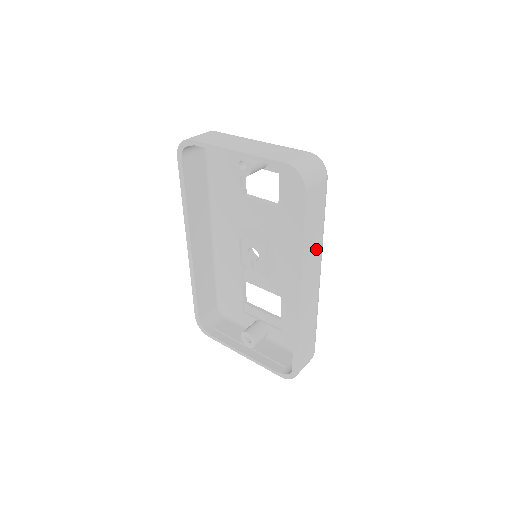
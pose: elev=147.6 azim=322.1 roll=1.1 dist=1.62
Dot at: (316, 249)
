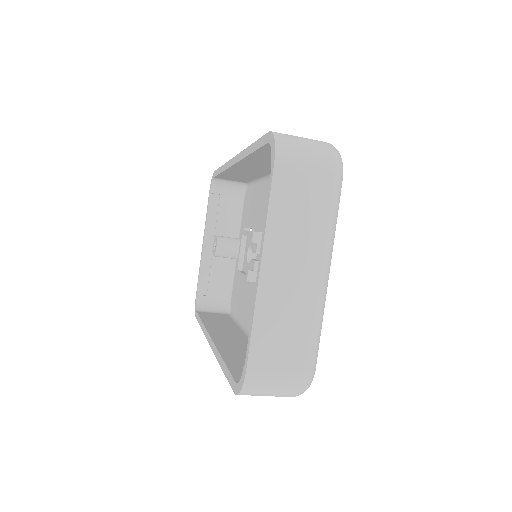
Dot at: occluded
